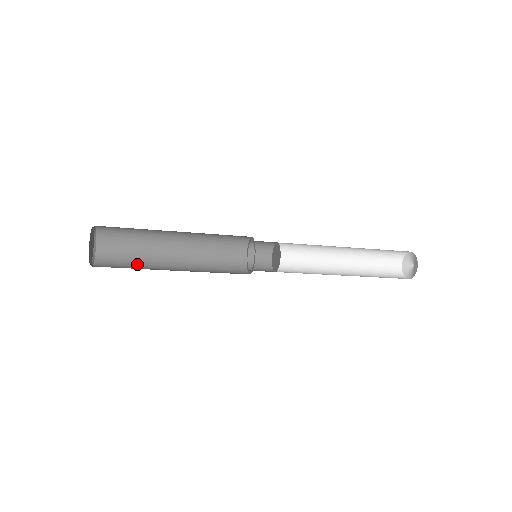
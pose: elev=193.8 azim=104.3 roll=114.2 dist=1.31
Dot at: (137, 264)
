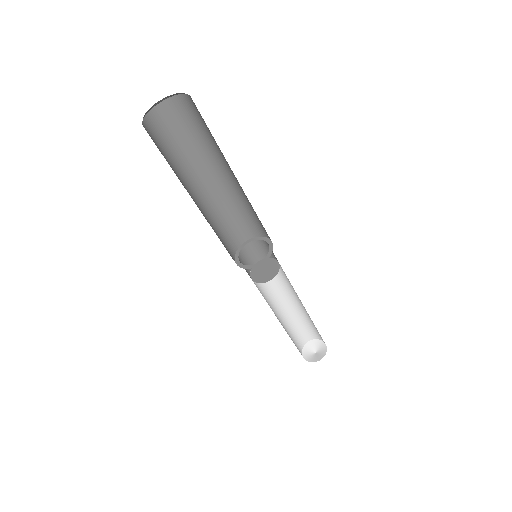
Dot at: (172, 167)
